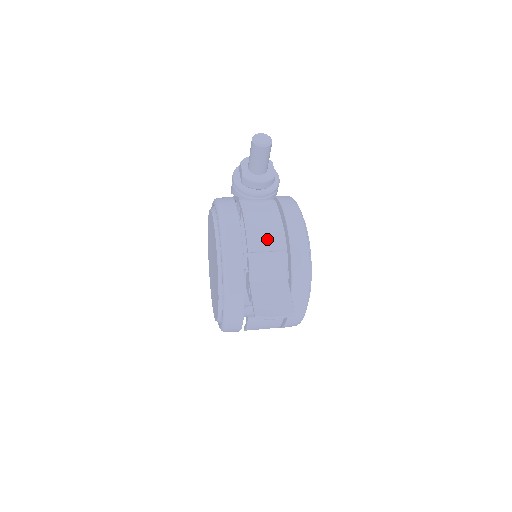
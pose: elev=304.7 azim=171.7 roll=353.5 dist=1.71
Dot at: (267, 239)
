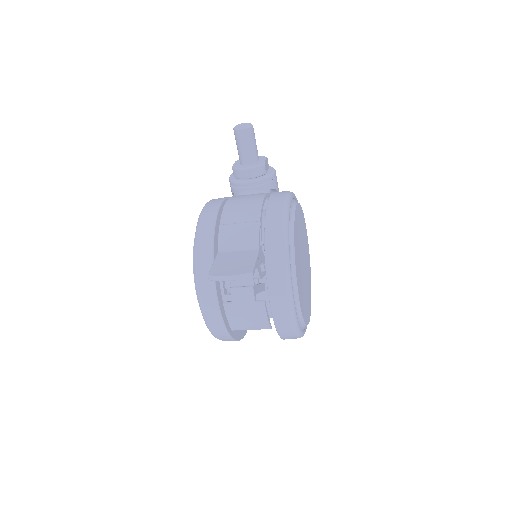
Dot at: (242, 213)
